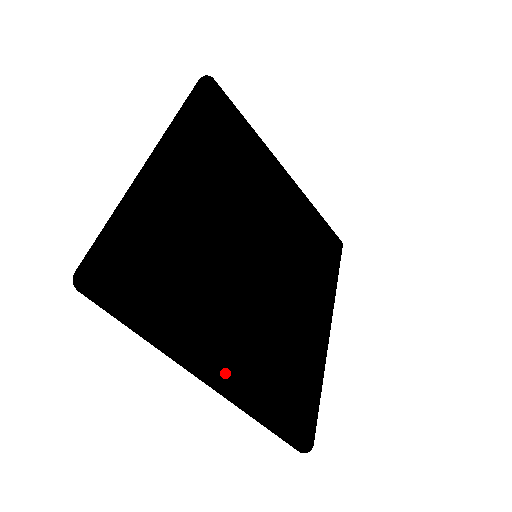
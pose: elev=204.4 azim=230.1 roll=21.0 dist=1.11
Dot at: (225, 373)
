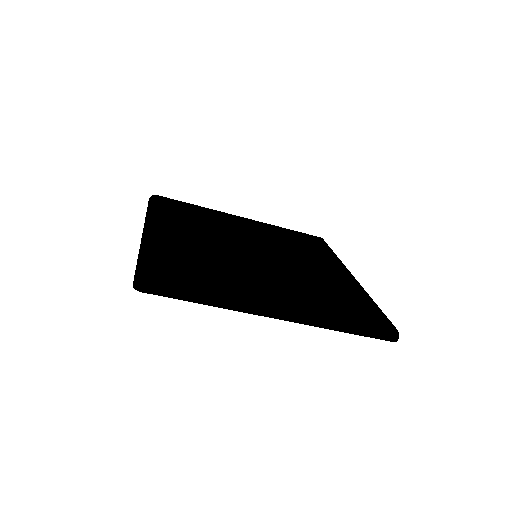
Dot at: (154, 227)
